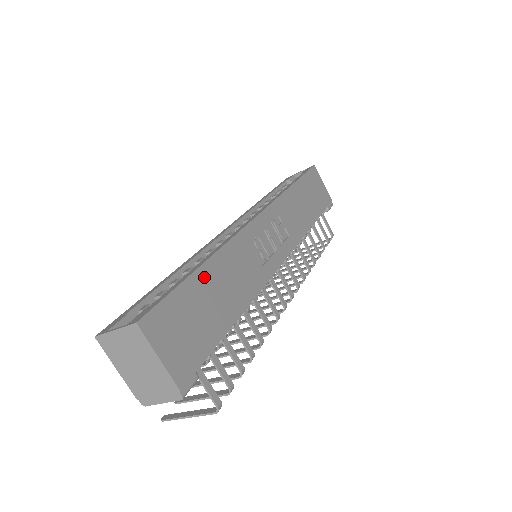
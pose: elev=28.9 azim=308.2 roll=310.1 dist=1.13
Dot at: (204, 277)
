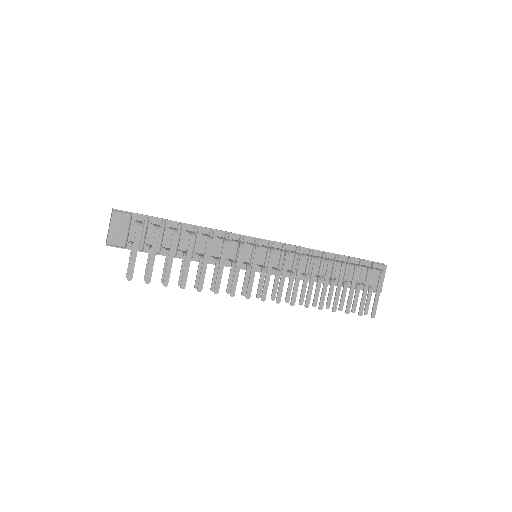
Dot at: occluded
